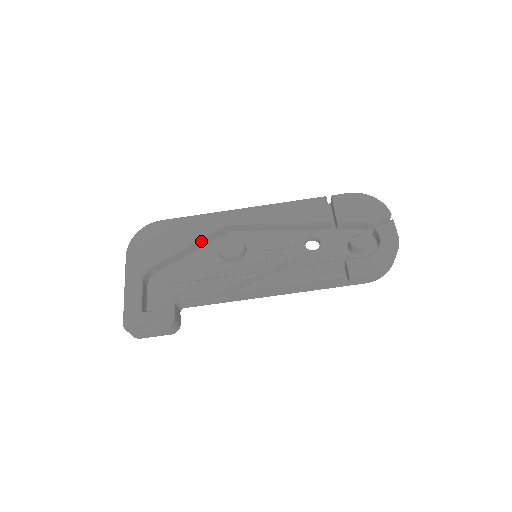
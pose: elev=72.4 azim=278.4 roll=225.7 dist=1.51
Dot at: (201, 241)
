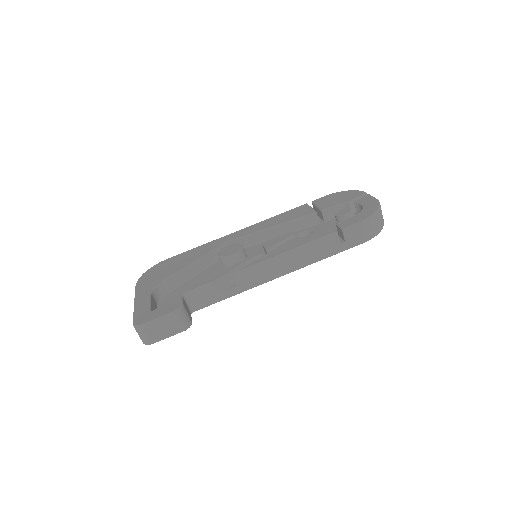
Dot at: (204, 260)
